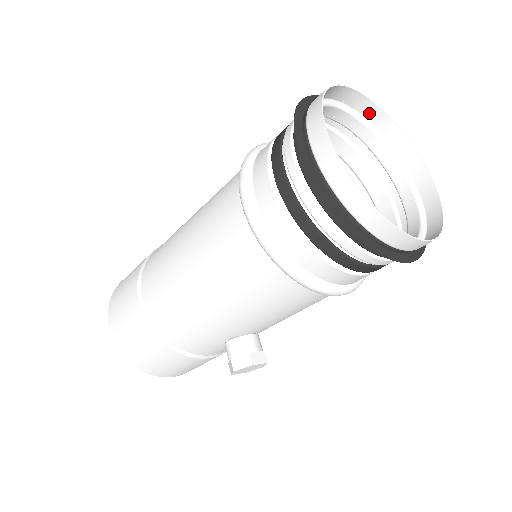
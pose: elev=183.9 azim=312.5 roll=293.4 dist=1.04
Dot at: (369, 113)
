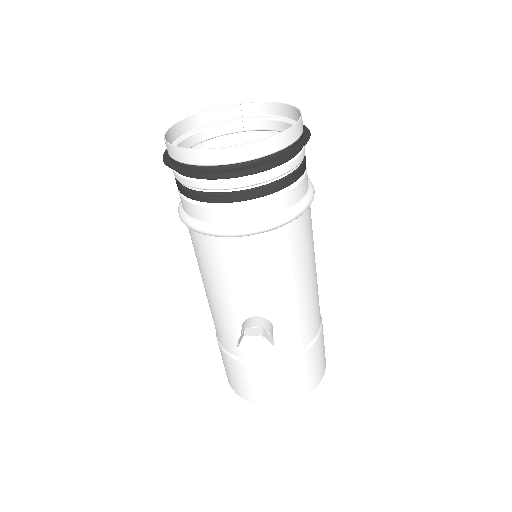
Dot at: (266, 111)
